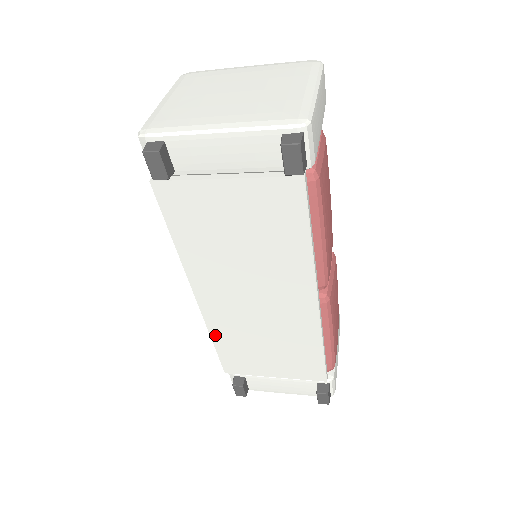
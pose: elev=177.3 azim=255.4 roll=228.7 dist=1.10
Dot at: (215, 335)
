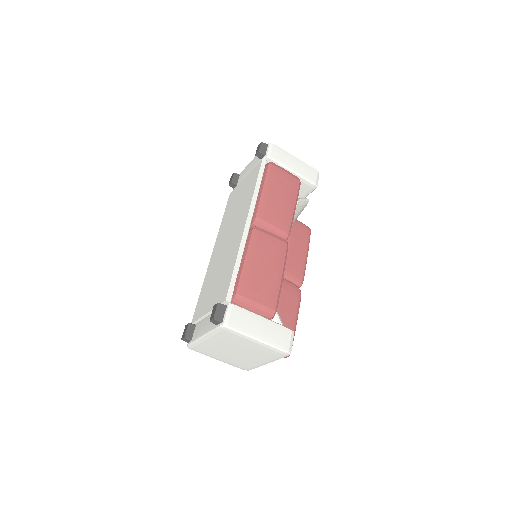
Dot at: (205, 282)
